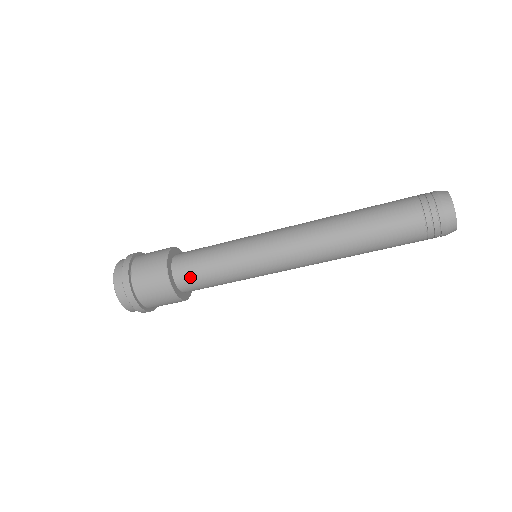
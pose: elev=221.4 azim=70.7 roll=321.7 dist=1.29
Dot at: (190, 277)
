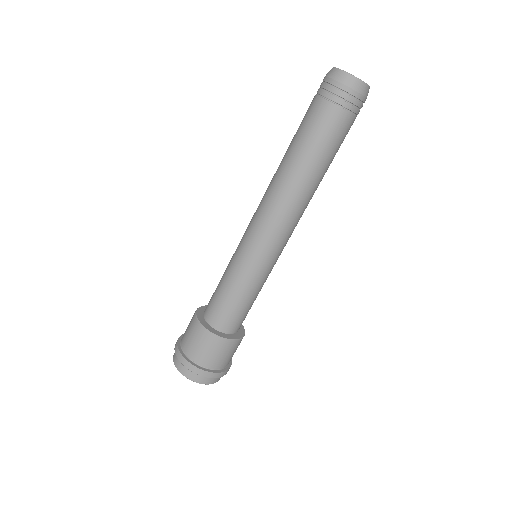
Dot at: (212, 307)
